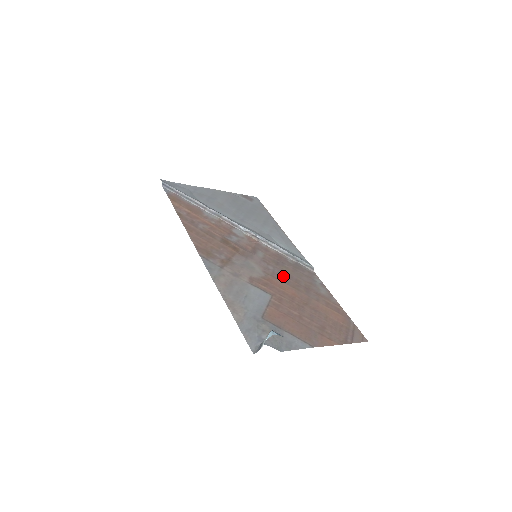
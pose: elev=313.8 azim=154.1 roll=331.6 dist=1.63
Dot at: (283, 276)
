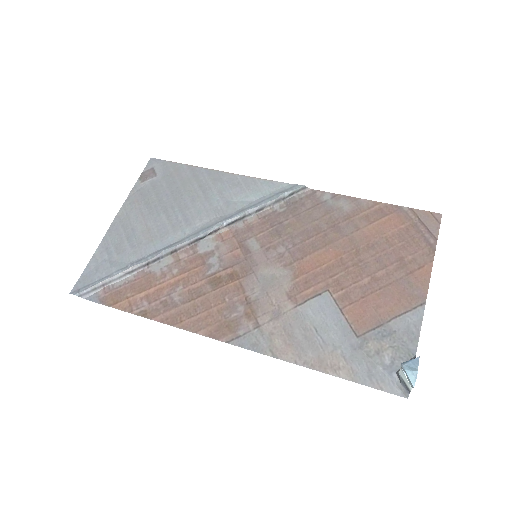
Dot at: (302, 244)
